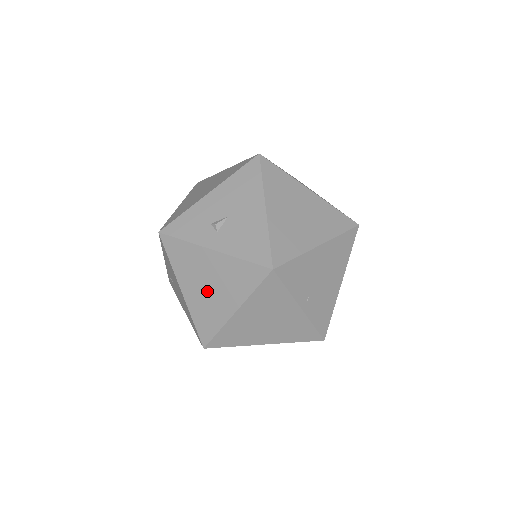
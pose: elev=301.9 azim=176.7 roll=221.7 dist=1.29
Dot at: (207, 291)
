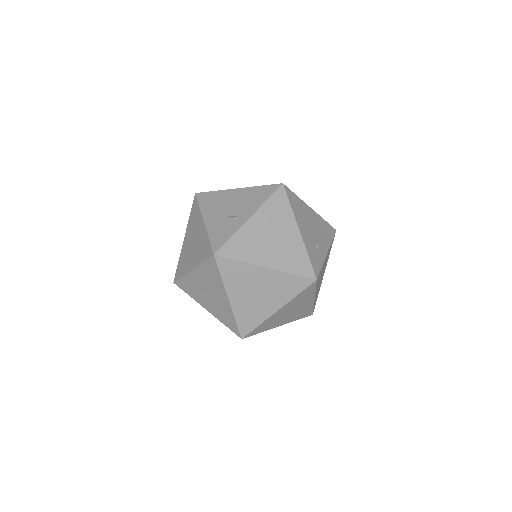
Dot at: occluded
